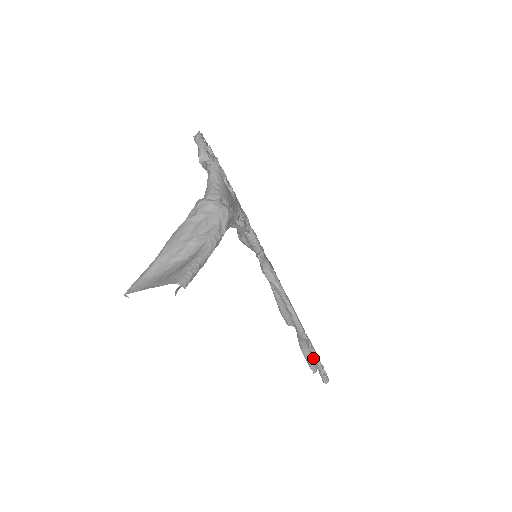
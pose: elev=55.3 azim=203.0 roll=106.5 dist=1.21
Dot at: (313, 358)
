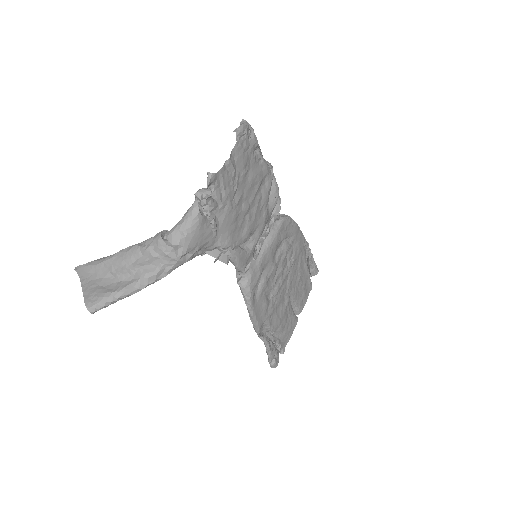
Dot at: (266, 350)
